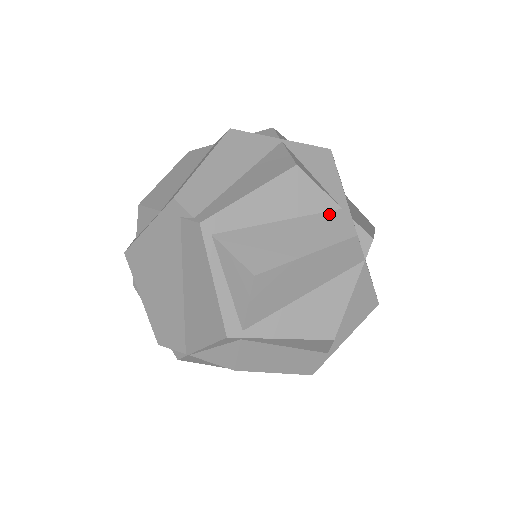
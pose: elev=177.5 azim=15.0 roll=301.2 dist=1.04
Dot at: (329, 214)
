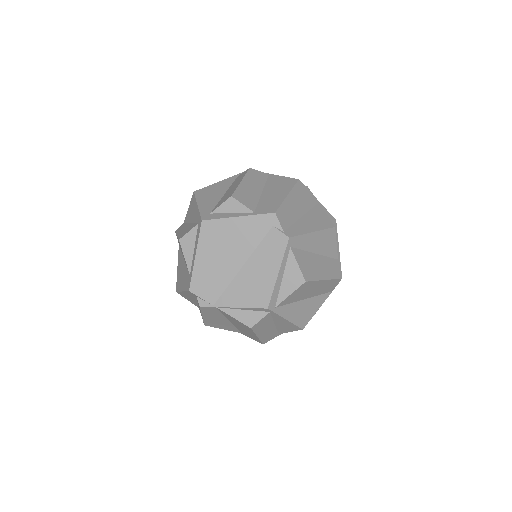
Dot at: (333, 260)
